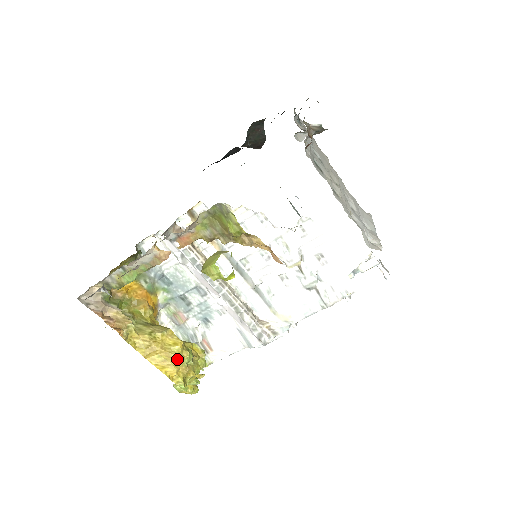
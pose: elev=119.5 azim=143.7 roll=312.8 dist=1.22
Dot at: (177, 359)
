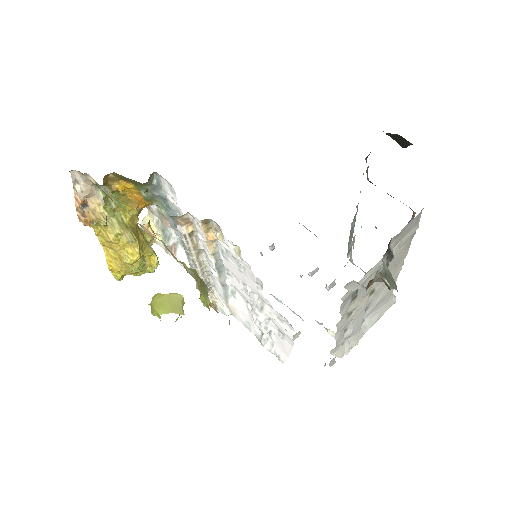
Dot at: (126, 264)
